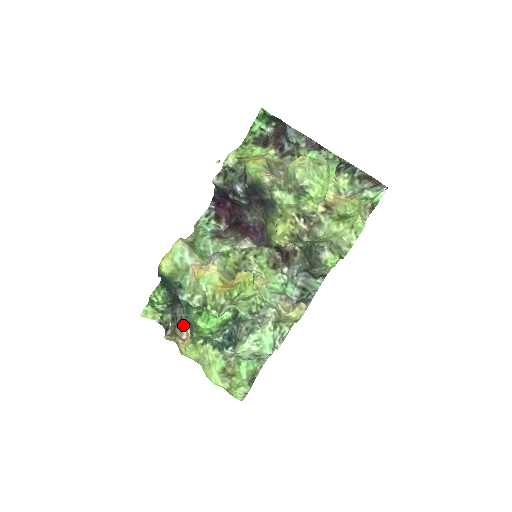
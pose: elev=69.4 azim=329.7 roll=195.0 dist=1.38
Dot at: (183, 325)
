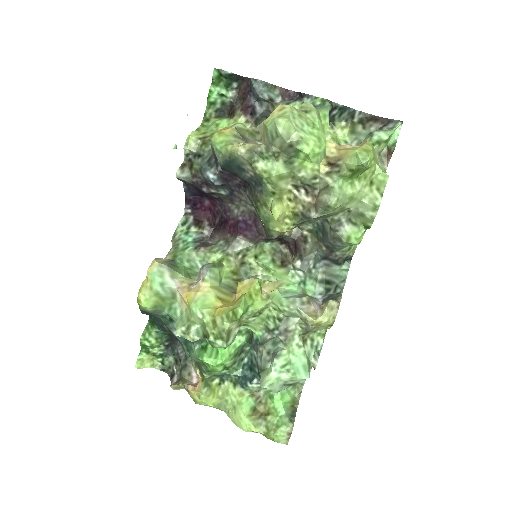
Dot at: (190, 366)
